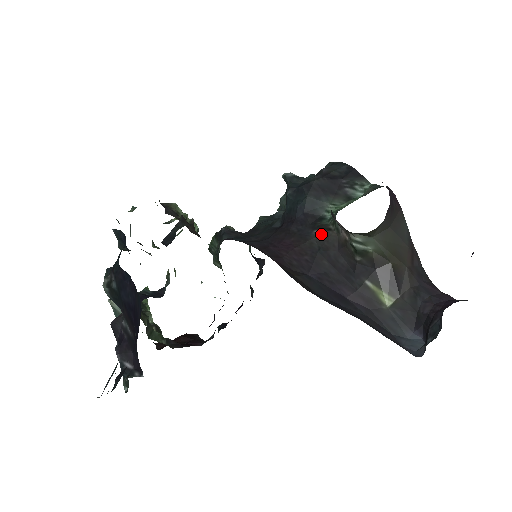
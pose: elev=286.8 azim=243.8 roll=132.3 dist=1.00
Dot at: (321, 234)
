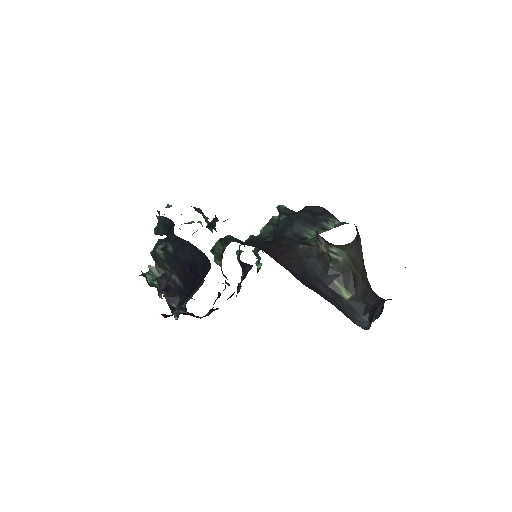
Dot at: (305, 247)
